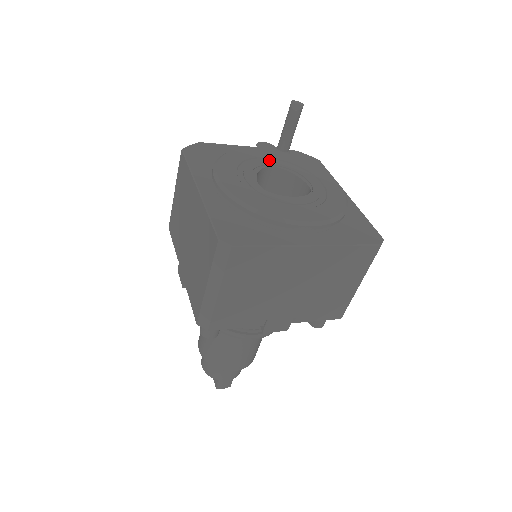
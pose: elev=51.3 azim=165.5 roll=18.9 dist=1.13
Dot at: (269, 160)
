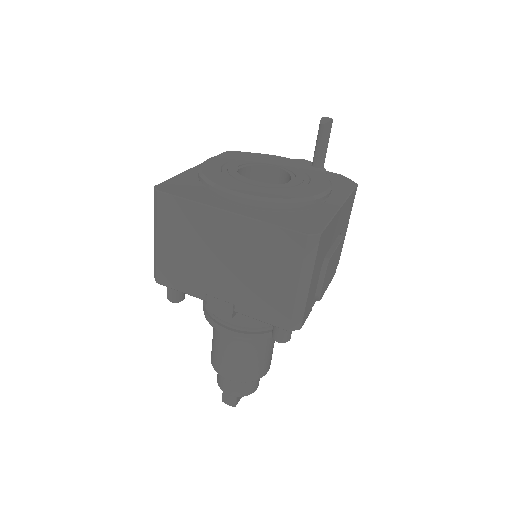
Dot at: (281, 164)
